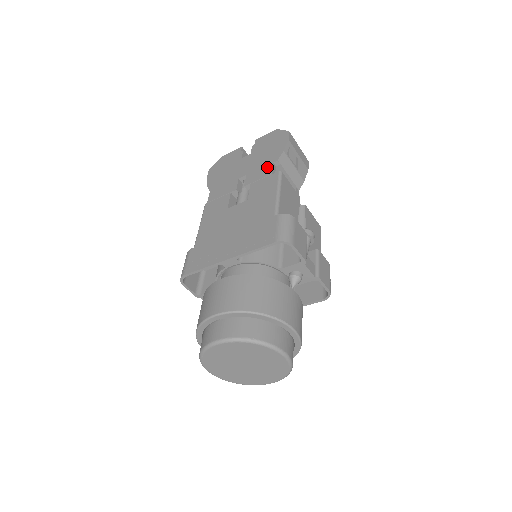
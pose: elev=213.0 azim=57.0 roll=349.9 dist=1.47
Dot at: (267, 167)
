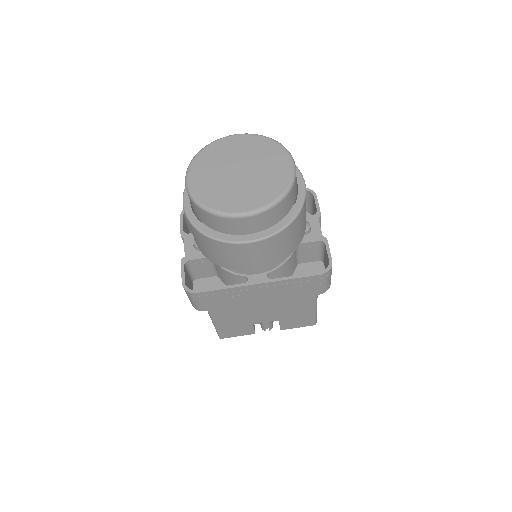
Dot at: occluded
